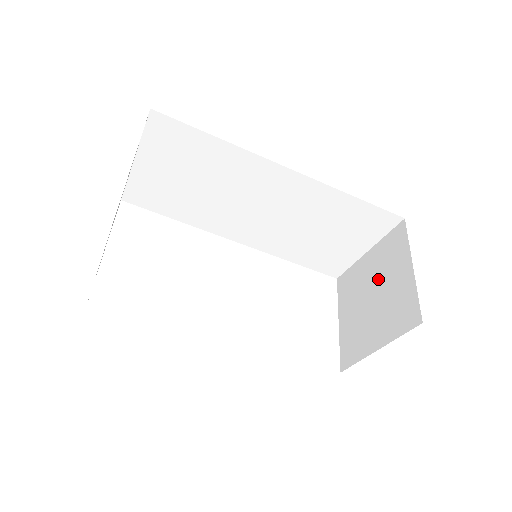
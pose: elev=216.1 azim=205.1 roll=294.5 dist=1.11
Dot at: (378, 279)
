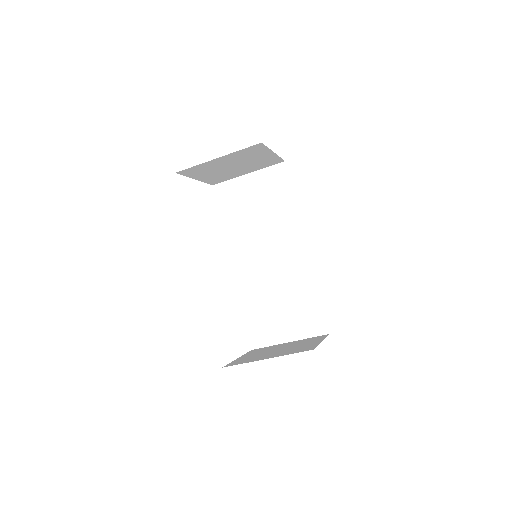
Dot at: (290, 346)
